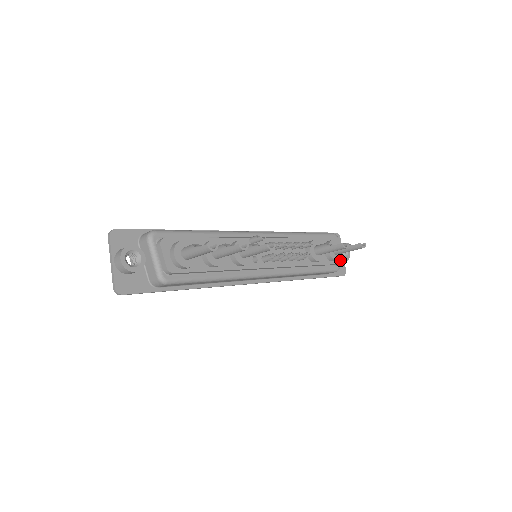
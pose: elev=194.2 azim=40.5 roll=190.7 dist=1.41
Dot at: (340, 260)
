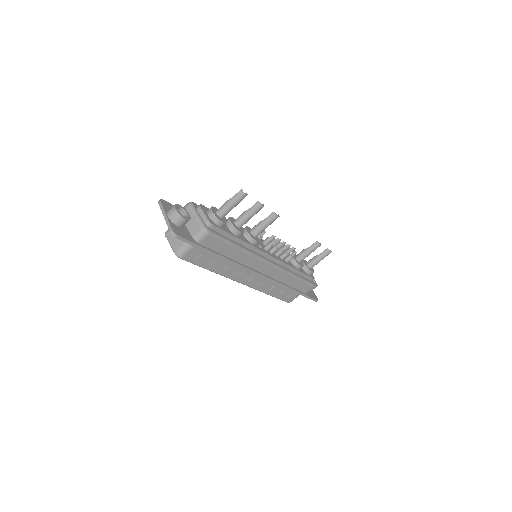
Dot at: (313, 277)
